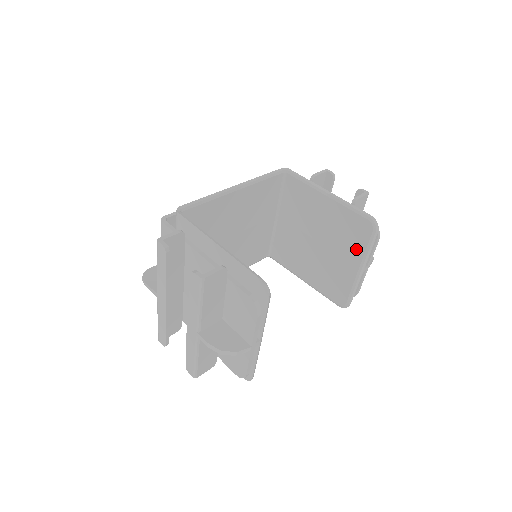
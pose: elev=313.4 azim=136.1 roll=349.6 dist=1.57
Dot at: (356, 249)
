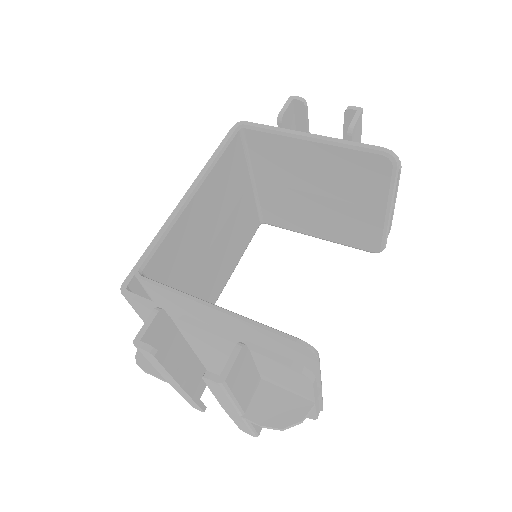
Dot at: (375, 192)
